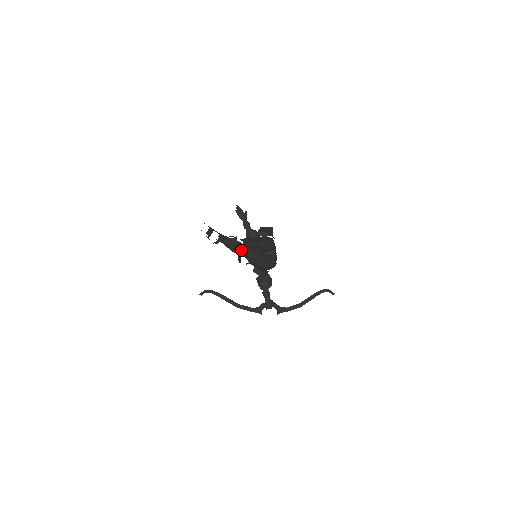
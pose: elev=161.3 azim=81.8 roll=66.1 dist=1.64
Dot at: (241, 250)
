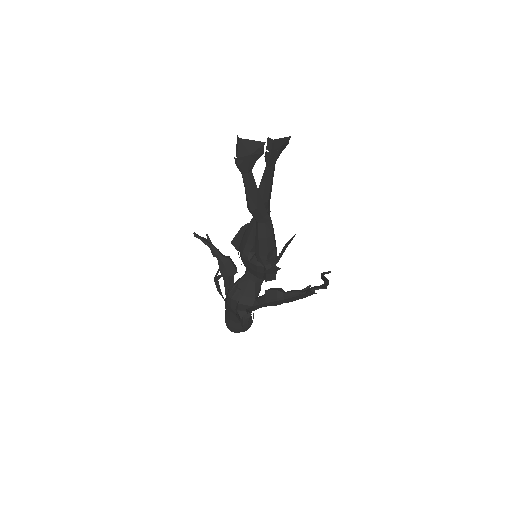
Dot at: (263, 203)
